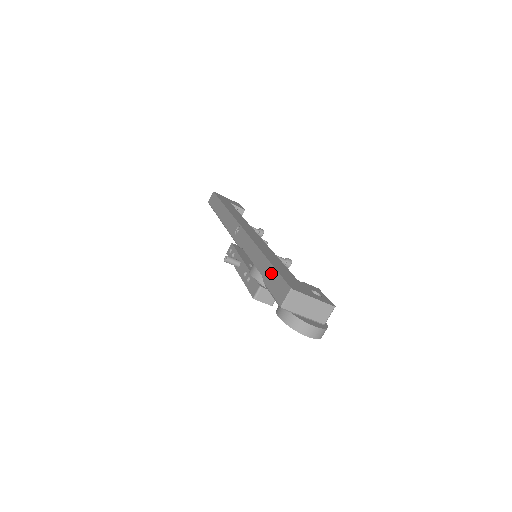
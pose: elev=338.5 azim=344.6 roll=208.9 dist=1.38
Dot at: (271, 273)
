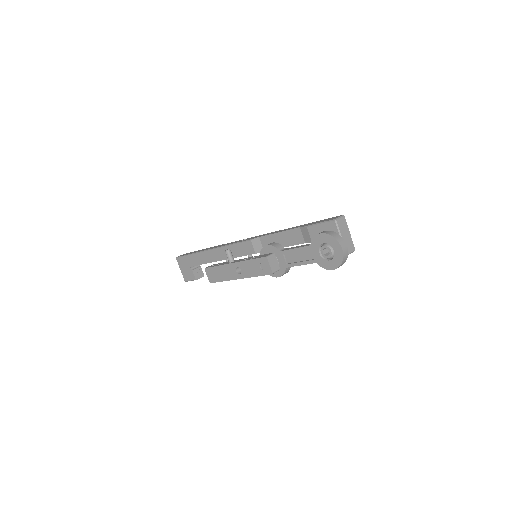
Dot at: (312, 223)
